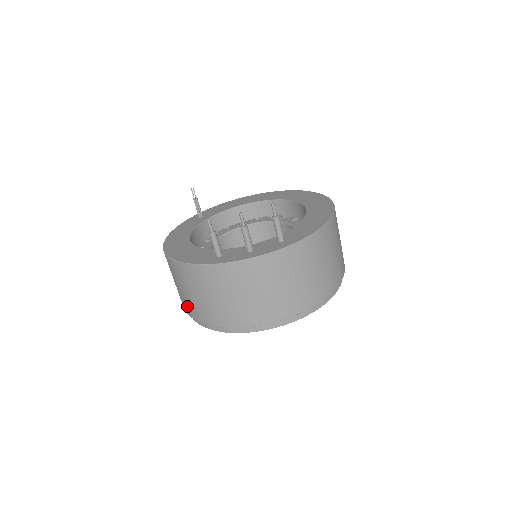
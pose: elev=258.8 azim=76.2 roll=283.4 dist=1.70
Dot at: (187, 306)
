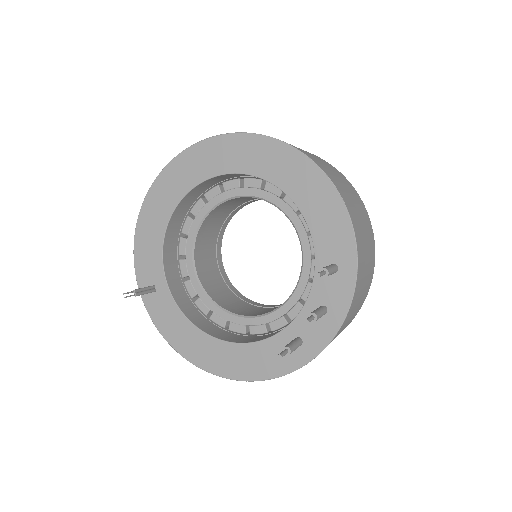
Dot at: occluded
